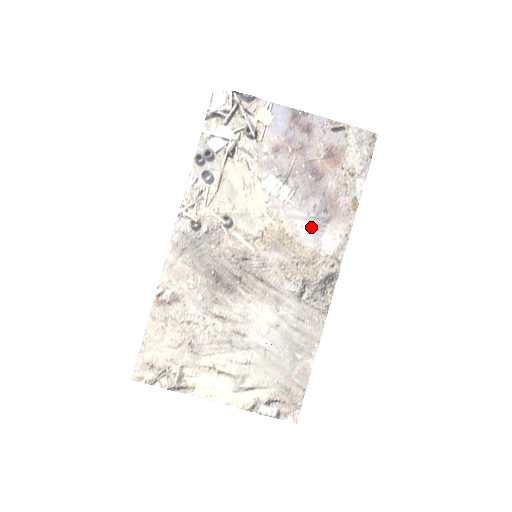
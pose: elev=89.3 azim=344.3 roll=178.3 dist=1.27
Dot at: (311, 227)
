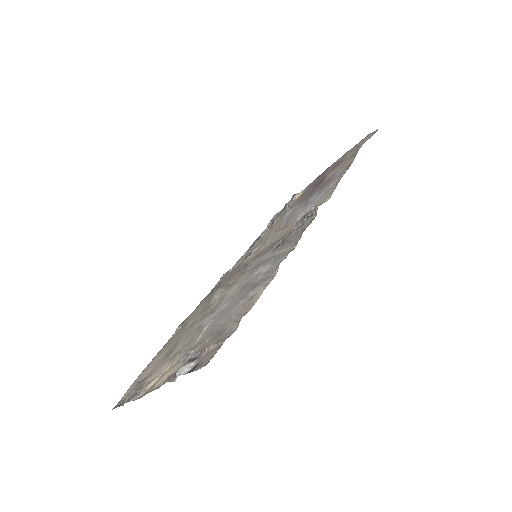
Dot at: (306, 206)
